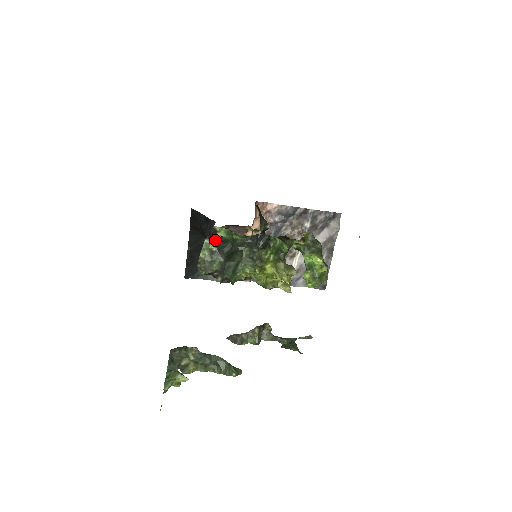
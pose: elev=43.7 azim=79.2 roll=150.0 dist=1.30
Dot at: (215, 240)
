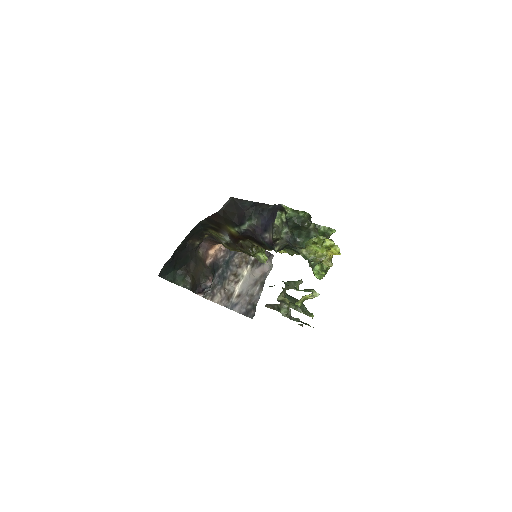
Dot at: (285, 213)
